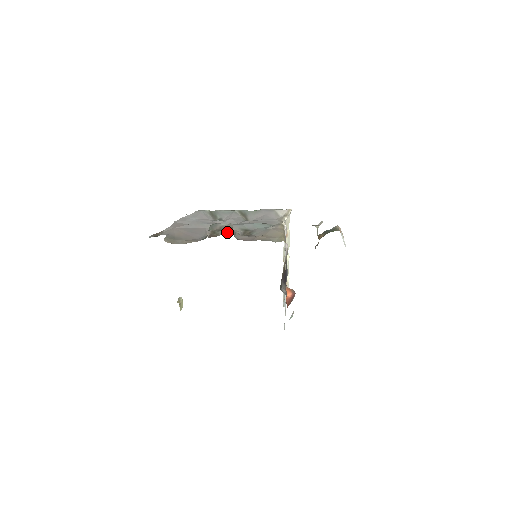
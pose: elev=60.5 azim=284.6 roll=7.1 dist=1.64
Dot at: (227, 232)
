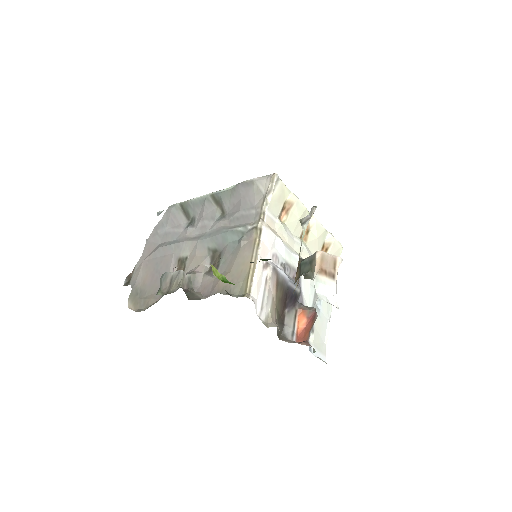
Dot at: (191, 265)
